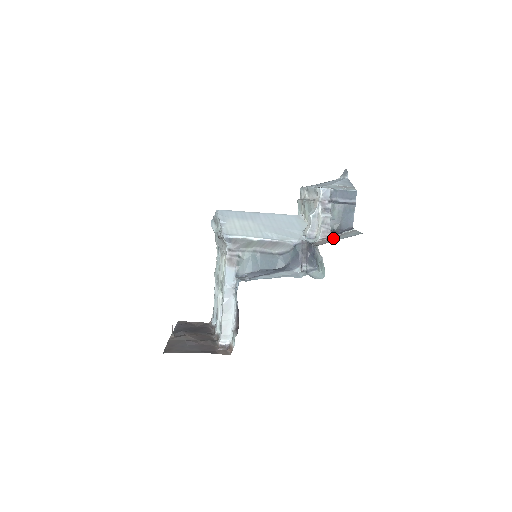
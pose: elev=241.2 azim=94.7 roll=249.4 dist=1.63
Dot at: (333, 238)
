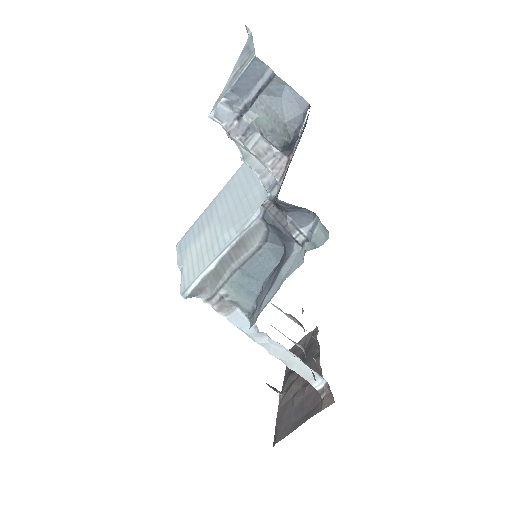
Dot at: occluded
